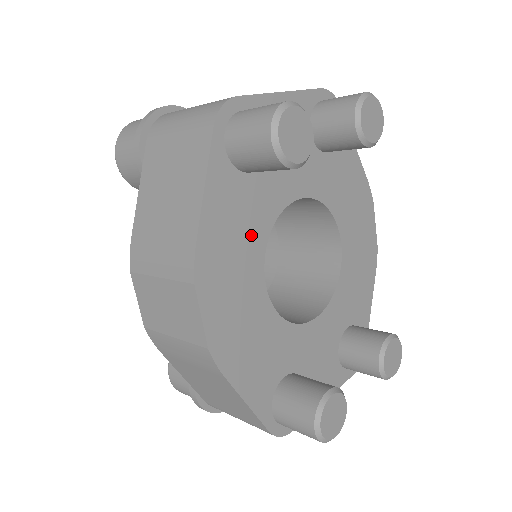
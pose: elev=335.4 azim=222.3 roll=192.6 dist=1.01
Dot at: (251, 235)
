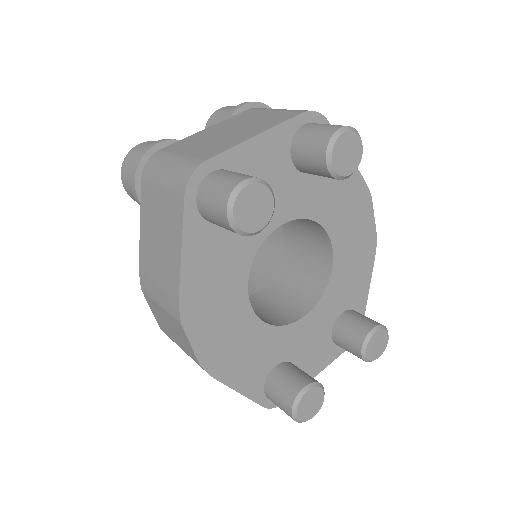
Dot at: (232, 271)
